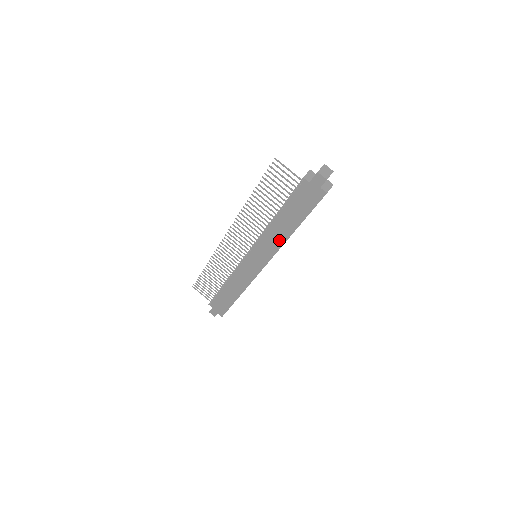
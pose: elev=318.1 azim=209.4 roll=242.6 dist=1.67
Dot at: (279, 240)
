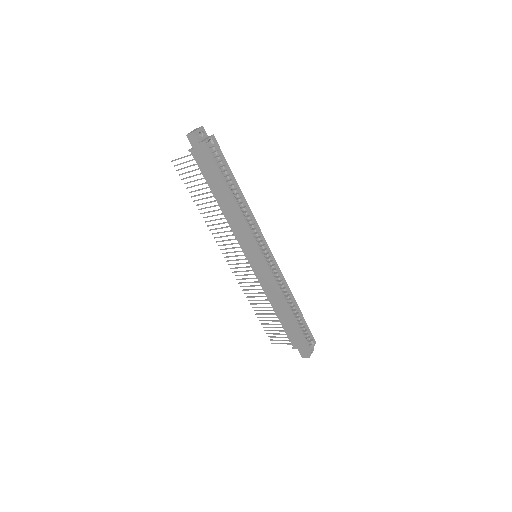
Dot at: (238, 219)
